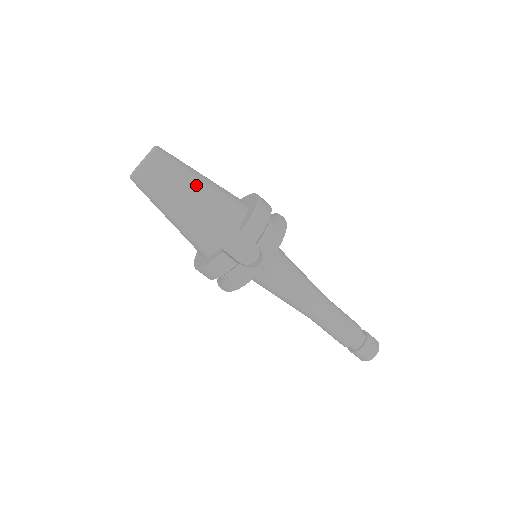
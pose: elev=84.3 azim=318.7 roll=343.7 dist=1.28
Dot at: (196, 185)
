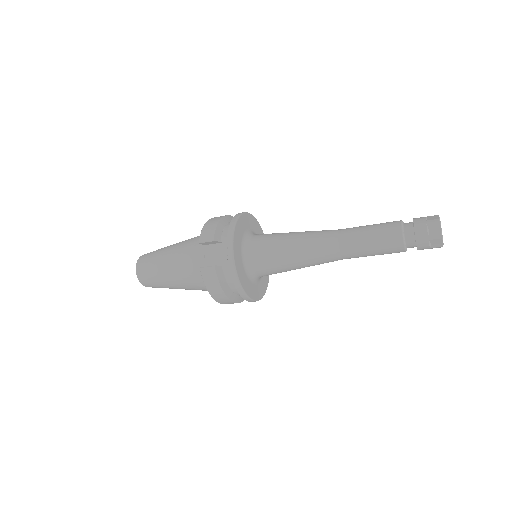
Dot at: (169, 250)
